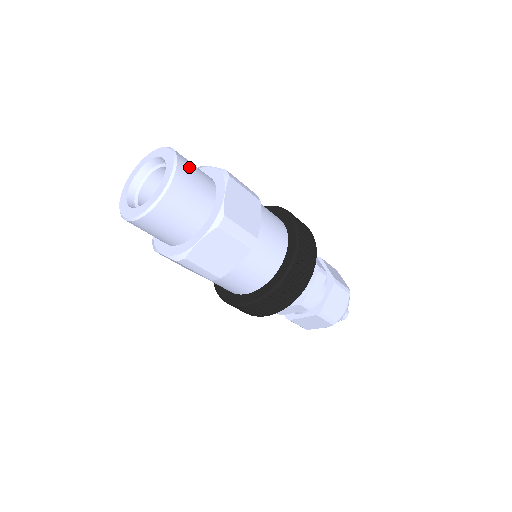
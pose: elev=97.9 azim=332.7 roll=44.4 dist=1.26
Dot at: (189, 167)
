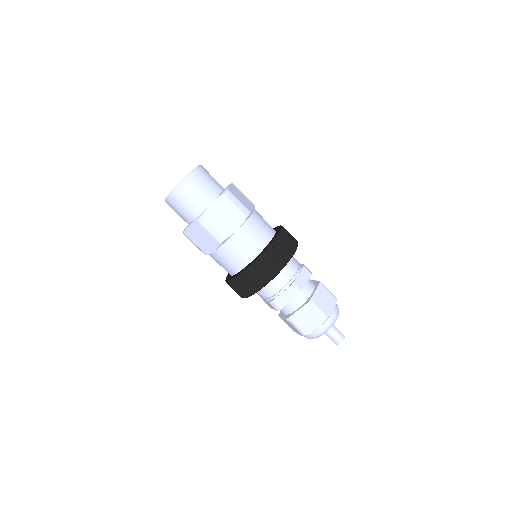
Dot at: (208, 172)
